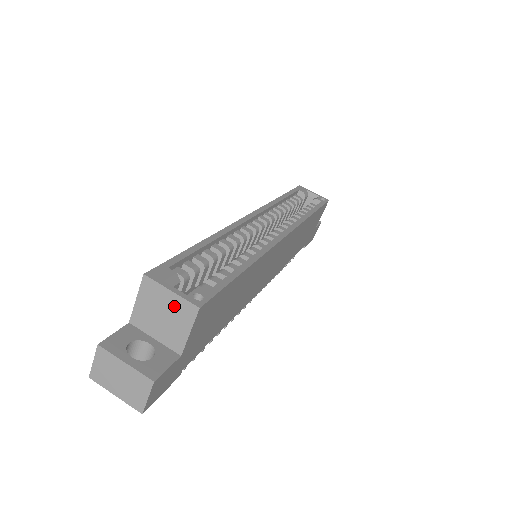
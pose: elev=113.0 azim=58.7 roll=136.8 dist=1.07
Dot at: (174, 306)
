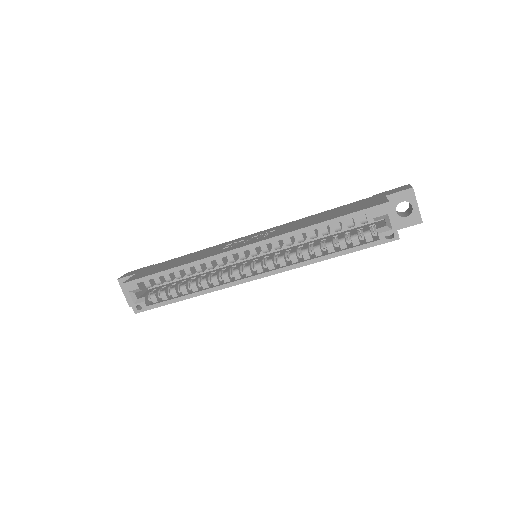
Dot at: occluded
